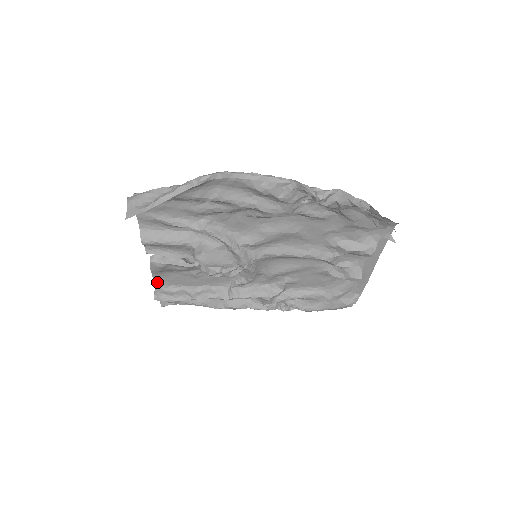
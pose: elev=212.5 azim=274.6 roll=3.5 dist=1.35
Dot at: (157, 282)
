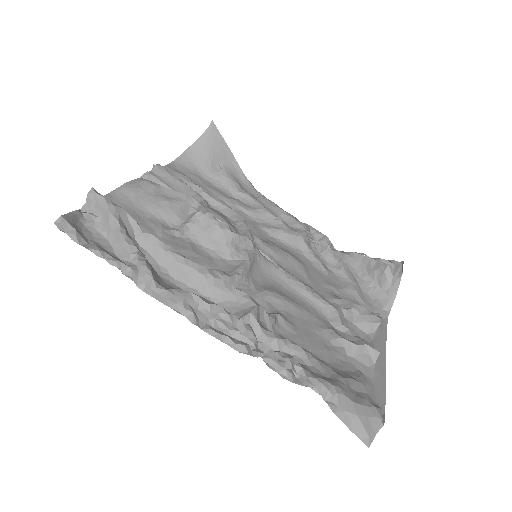
Dot at: occluded
